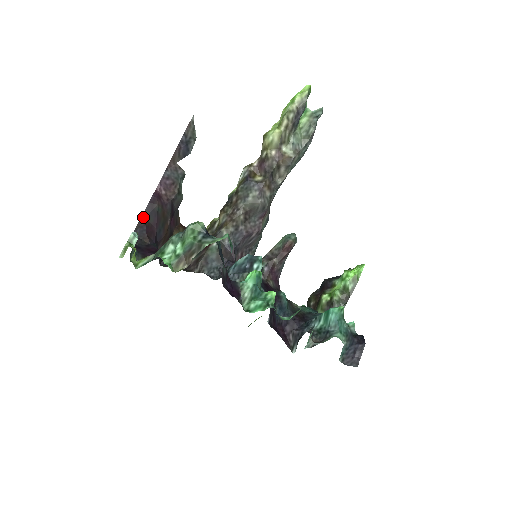
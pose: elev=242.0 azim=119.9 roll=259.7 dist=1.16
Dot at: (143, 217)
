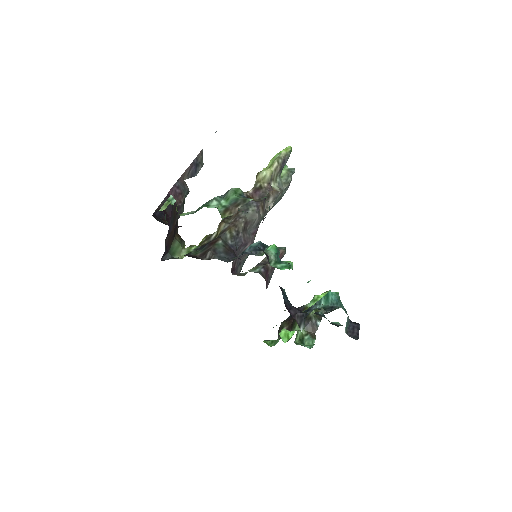
Dot at: (162, 205)
